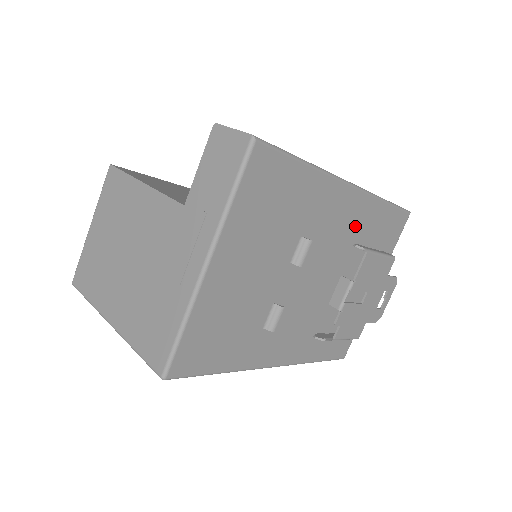
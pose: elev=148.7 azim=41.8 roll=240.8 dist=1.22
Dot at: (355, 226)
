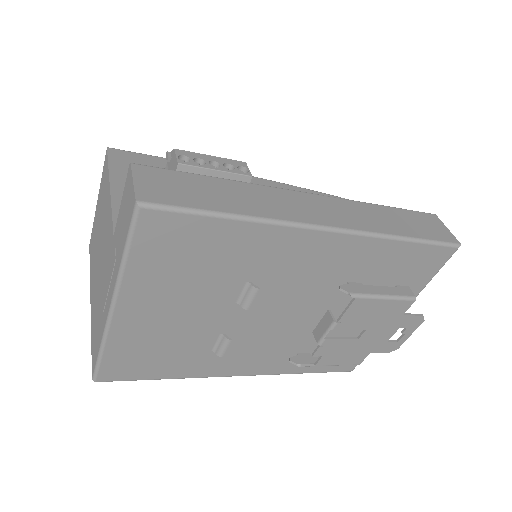
Dot at: (344, 267)
